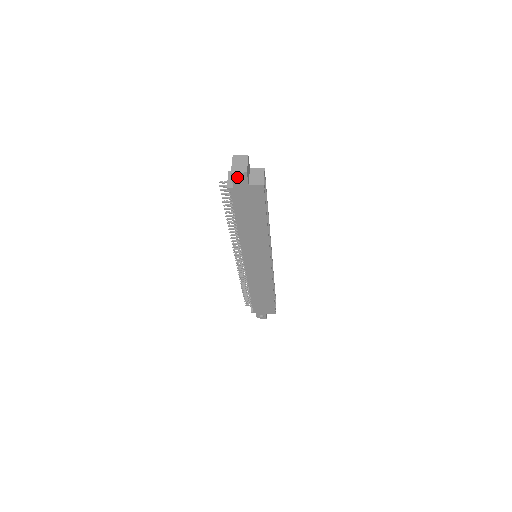
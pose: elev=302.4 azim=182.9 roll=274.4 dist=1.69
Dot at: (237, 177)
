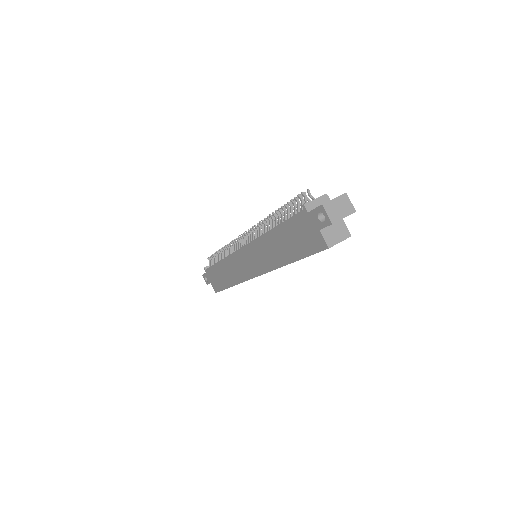
Dot at: occluded
